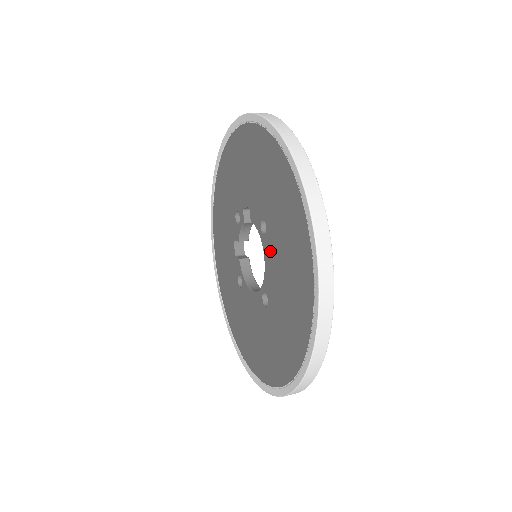
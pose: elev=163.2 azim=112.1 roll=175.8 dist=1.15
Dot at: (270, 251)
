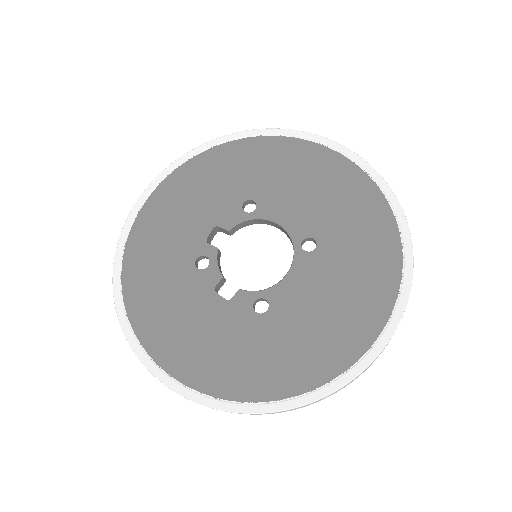
Dot at: (275, 205)
